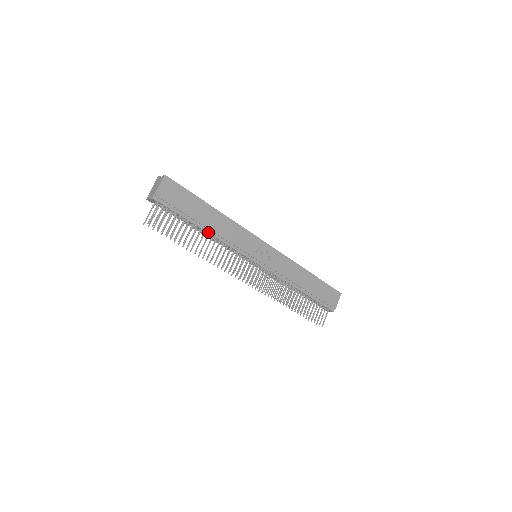
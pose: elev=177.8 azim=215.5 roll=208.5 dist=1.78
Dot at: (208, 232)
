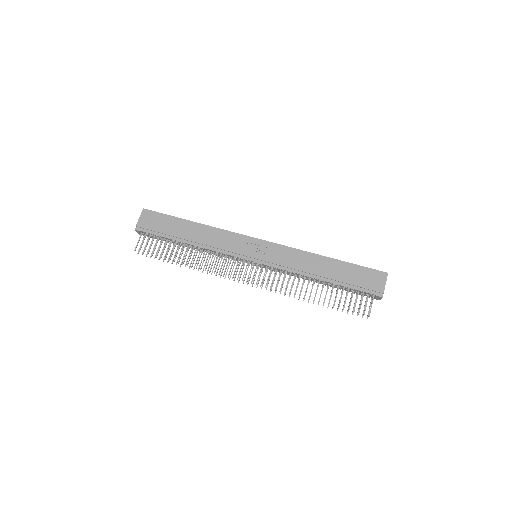
Dot at: (192, 244)
